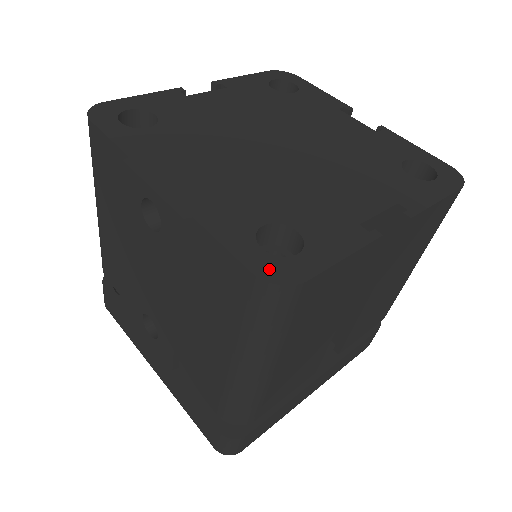
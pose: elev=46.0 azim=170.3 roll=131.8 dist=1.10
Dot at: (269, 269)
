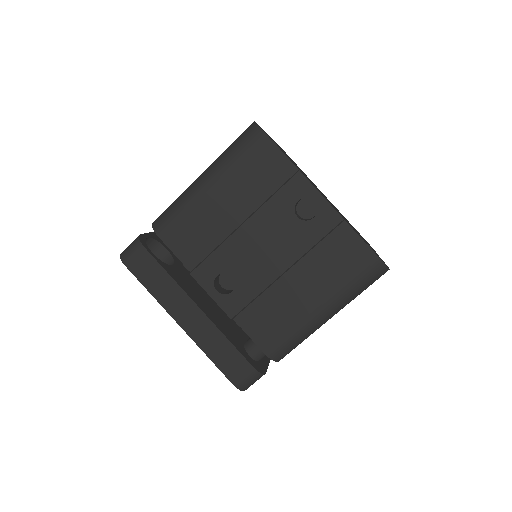
Dot at: occluded
